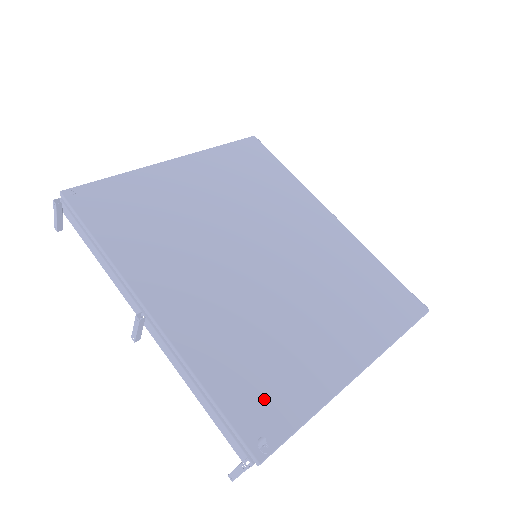
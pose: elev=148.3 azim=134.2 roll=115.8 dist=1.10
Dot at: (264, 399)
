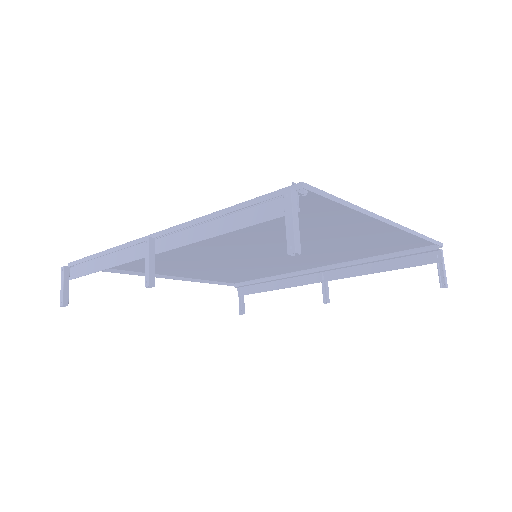
Dot at: occluded
